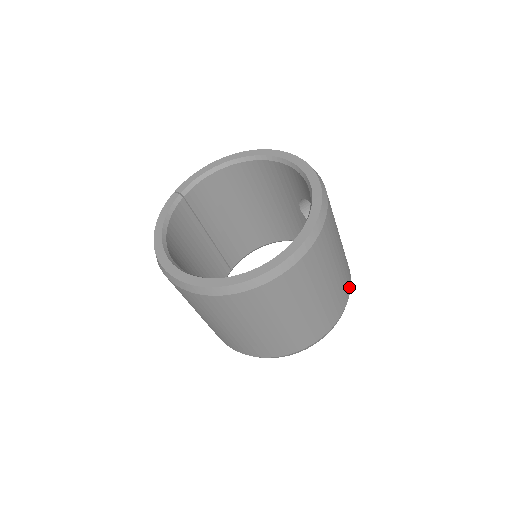
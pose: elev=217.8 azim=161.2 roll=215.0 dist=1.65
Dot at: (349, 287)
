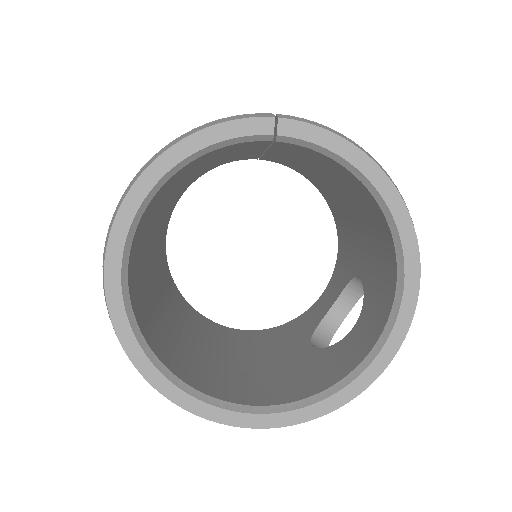
Dot at: occluded
